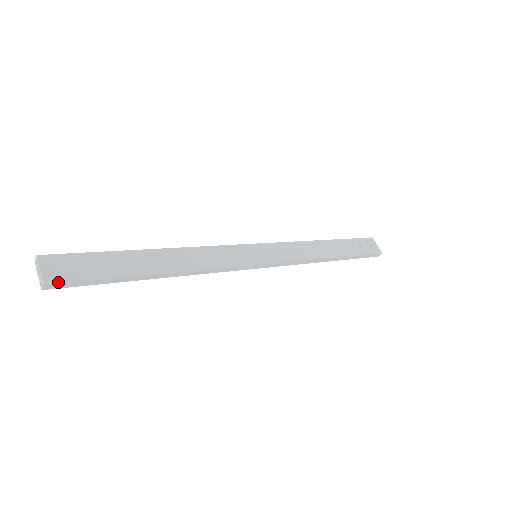
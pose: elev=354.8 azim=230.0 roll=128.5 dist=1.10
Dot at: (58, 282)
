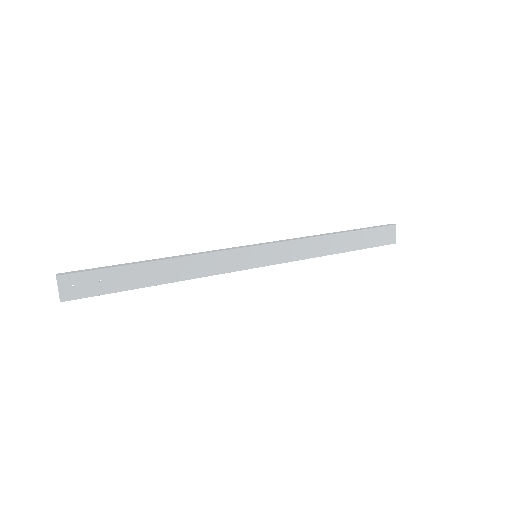
Dot at: (72, 299)
